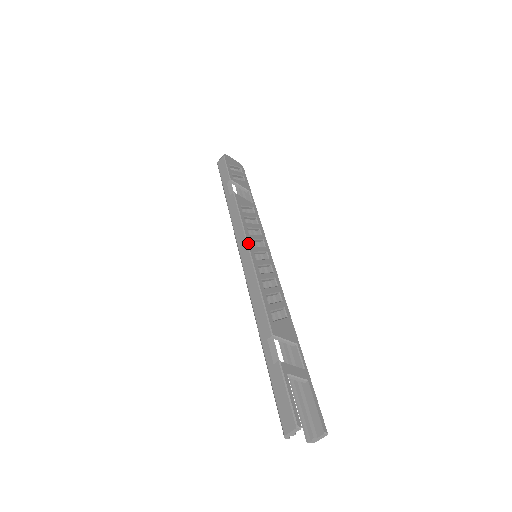
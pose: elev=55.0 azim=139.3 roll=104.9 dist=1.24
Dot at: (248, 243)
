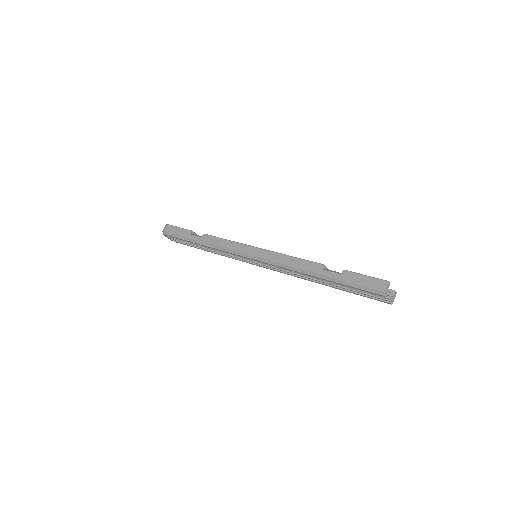
Dot at: (250, 245)
